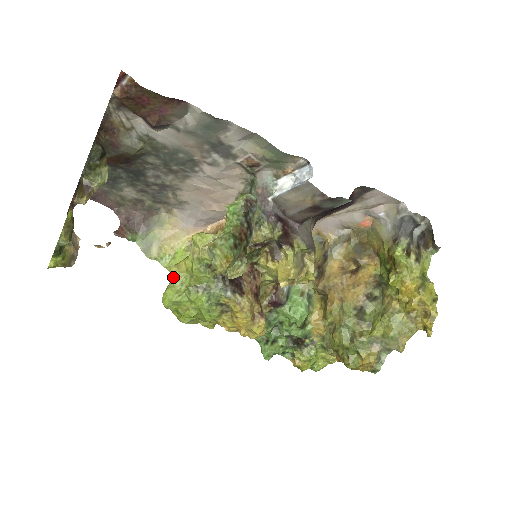
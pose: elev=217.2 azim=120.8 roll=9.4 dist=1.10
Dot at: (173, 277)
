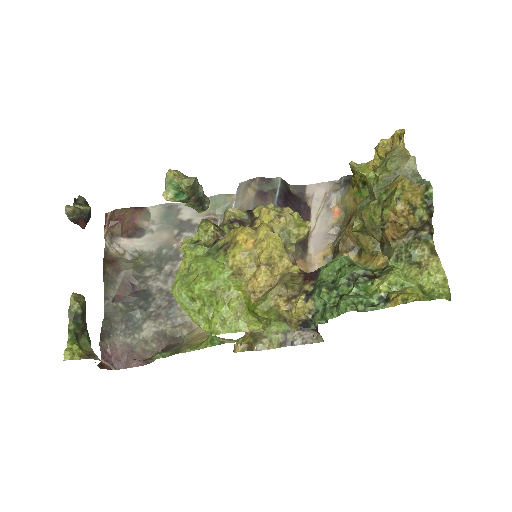
Dot at: occluded
